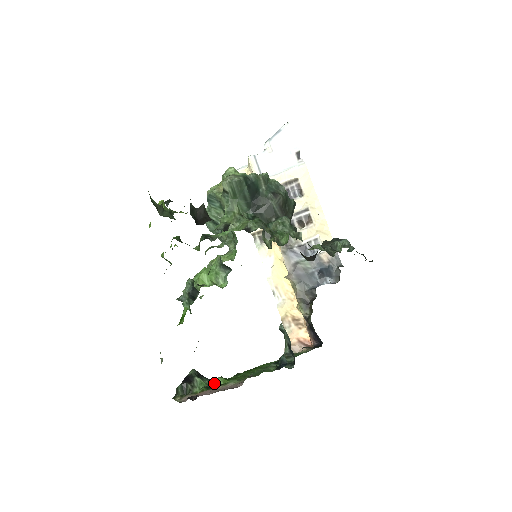
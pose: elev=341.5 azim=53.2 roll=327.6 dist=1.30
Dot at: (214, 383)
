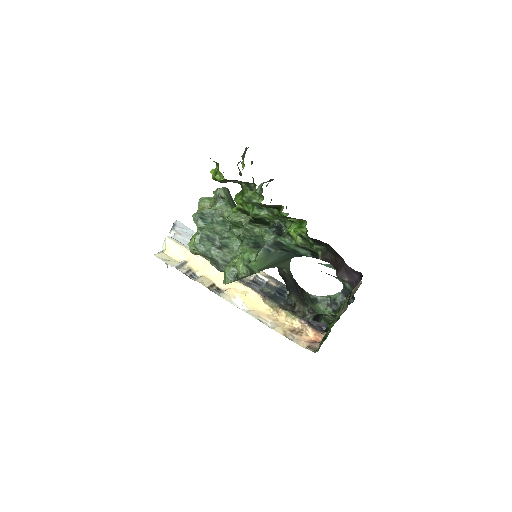
Dot at: occluded
